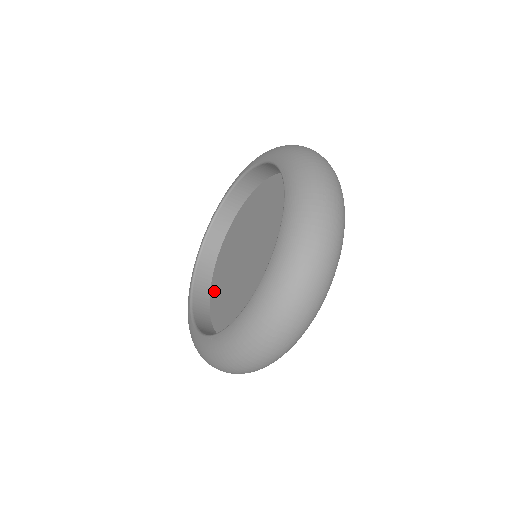
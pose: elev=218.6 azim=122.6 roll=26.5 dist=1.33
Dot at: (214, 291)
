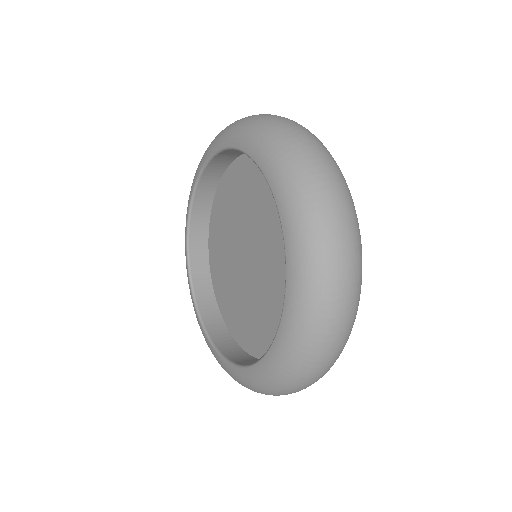
Dot at: (226, 183)
